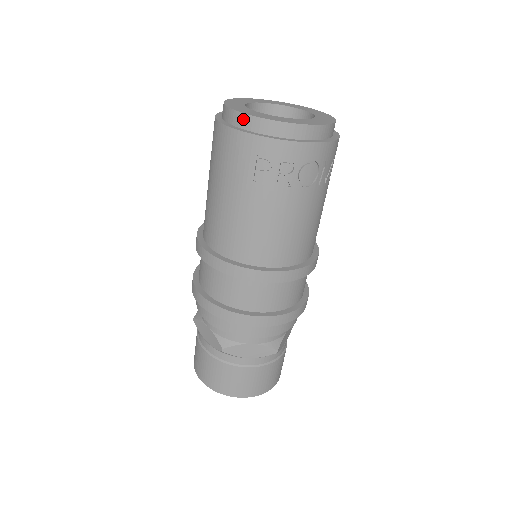
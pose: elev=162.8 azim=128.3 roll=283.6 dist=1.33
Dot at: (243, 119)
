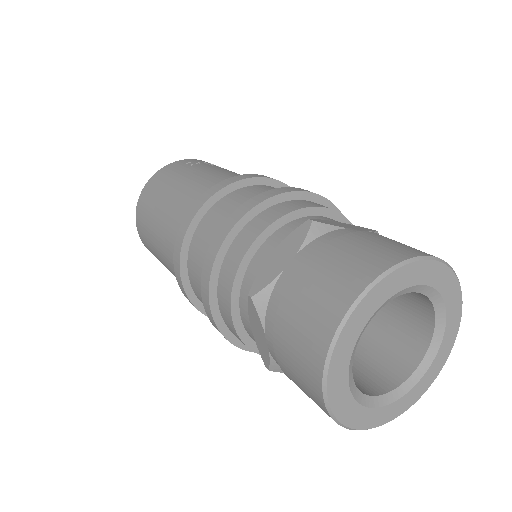
Dot at: occluded
